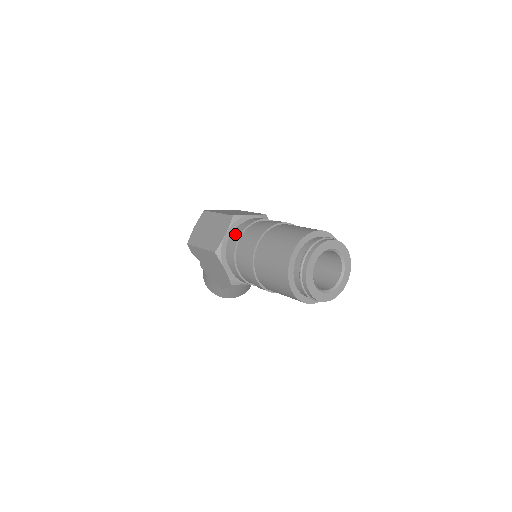
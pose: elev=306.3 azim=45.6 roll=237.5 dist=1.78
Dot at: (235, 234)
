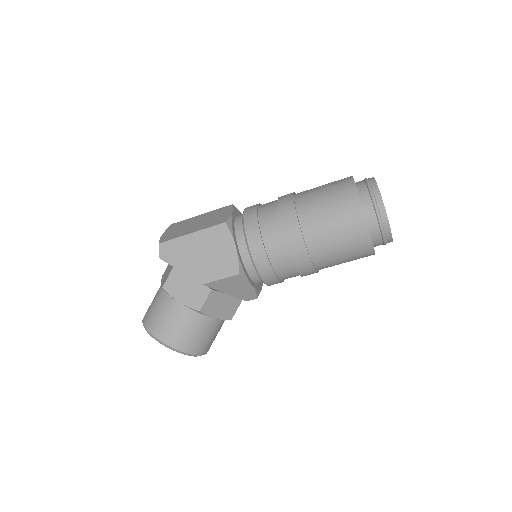
Dot at: (248, 207)
